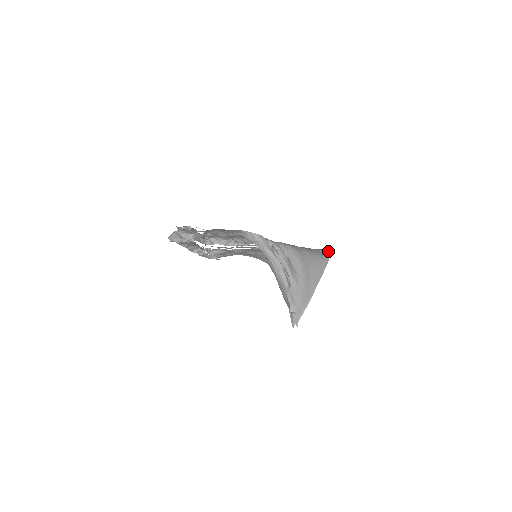
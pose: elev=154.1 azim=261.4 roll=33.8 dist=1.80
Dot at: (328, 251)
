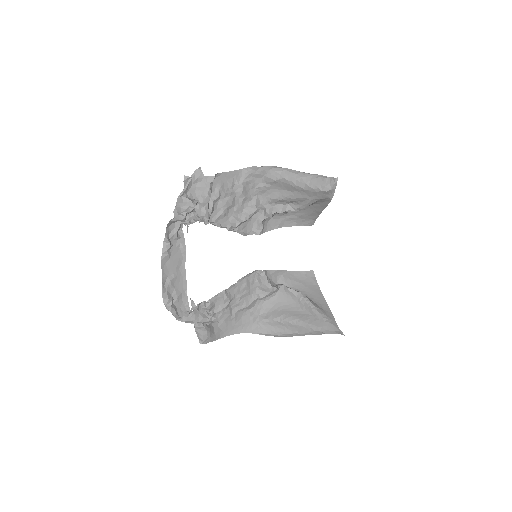
Dot at: occluded
